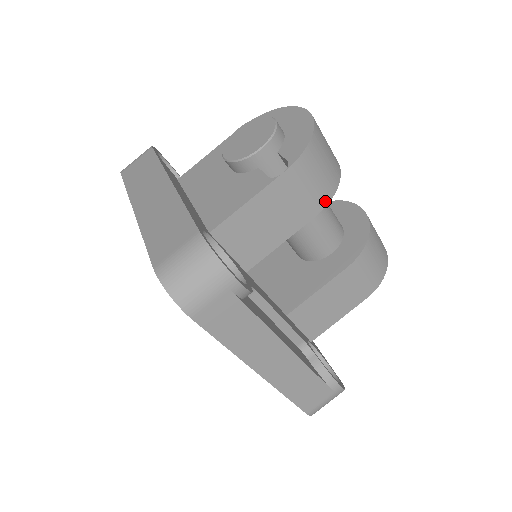
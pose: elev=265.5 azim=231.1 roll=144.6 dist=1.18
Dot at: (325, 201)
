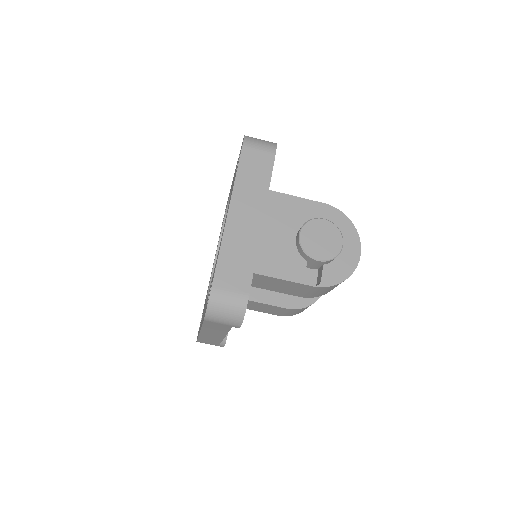
Dot at: occluded
